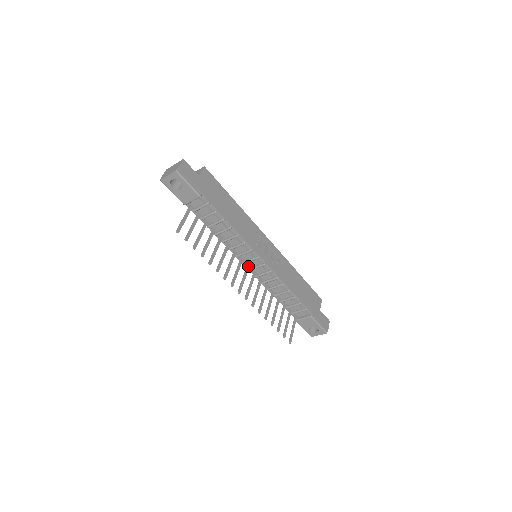
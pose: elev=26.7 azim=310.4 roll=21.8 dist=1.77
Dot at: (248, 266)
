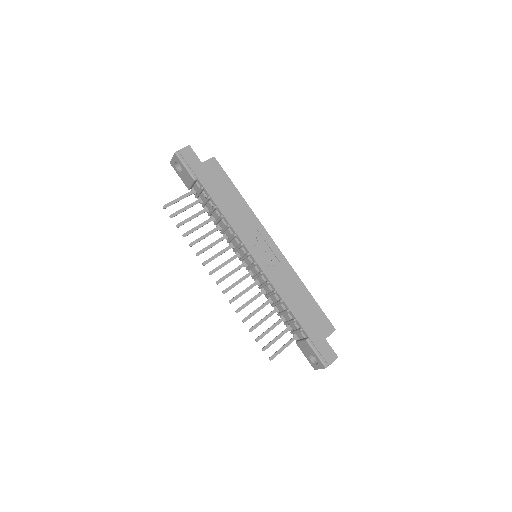
Dot at: (244, 264)
